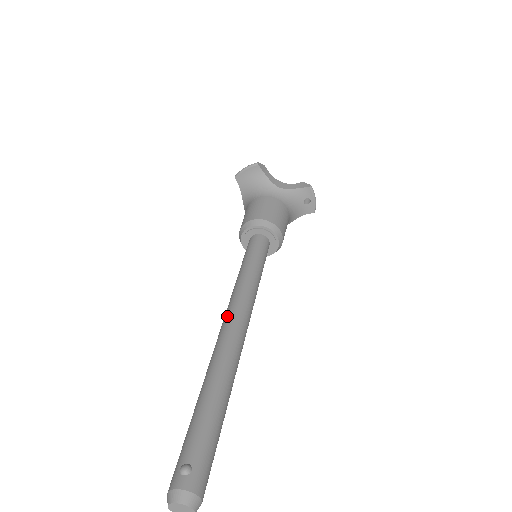
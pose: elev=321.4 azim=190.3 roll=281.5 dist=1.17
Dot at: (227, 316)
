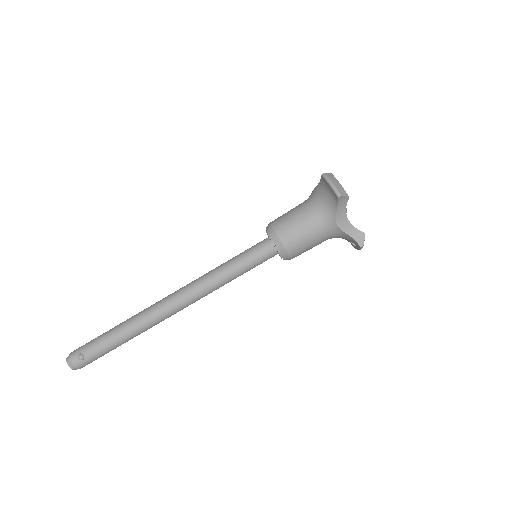
Dot at: (179, 294)
